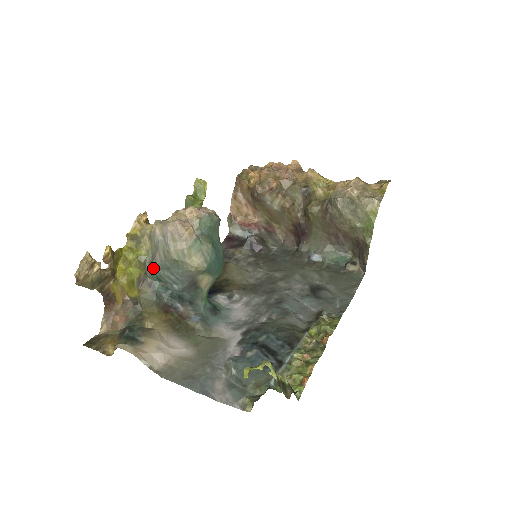
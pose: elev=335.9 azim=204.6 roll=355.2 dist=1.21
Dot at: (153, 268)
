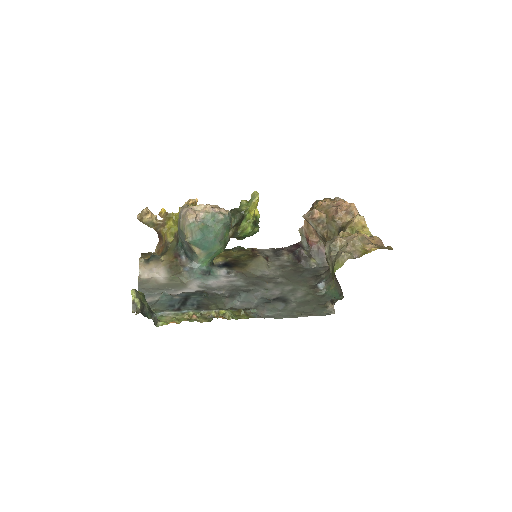
Dot at: occluded
